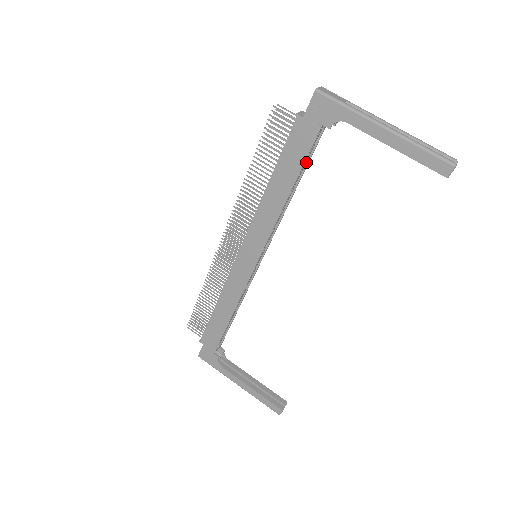
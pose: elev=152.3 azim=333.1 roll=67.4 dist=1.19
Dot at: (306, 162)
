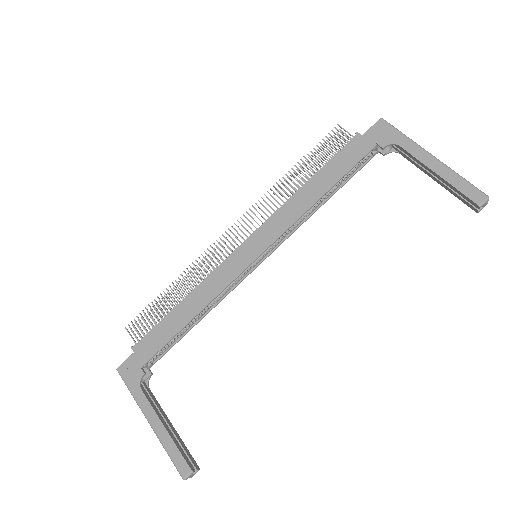
Dot at: (346, 179)
